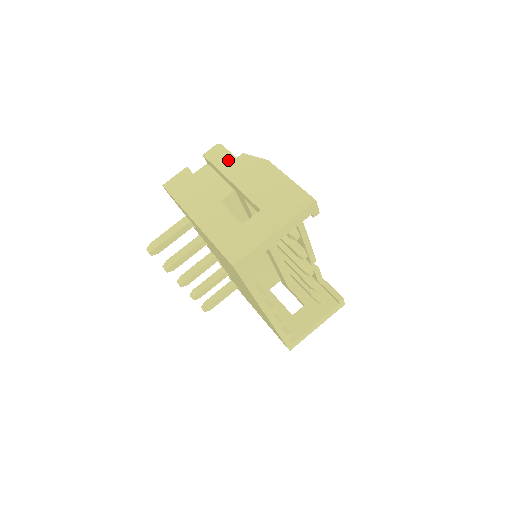
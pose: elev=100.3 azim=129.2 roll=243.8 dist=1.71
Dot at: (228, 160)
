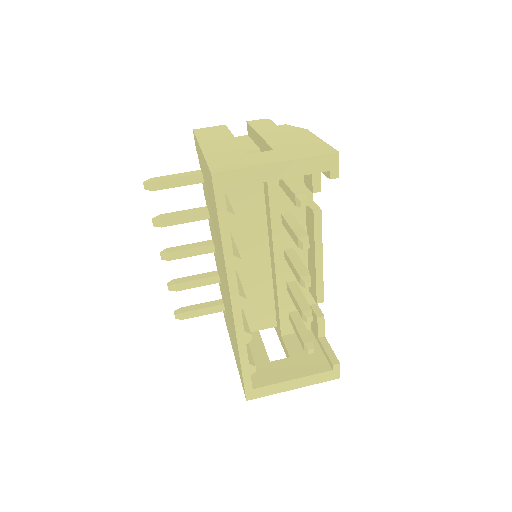
Dot at: (268, 125)
